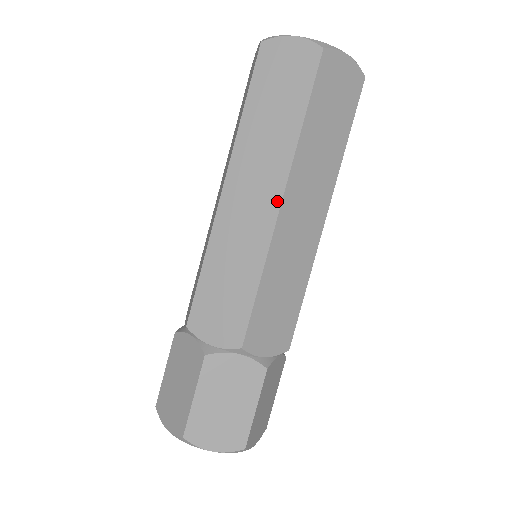
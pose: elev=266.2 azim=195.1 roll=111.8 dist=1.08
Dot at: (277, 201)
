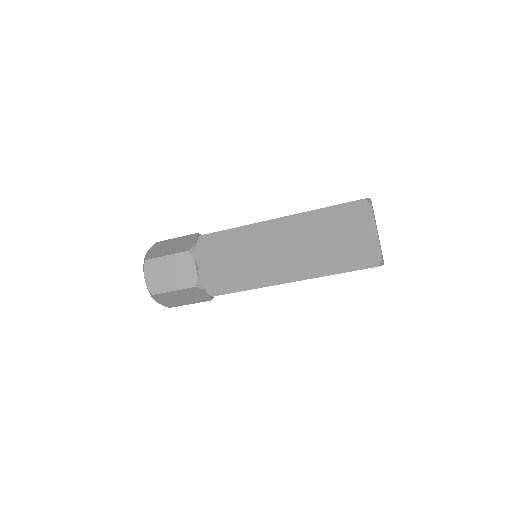
Dot at: occluded
